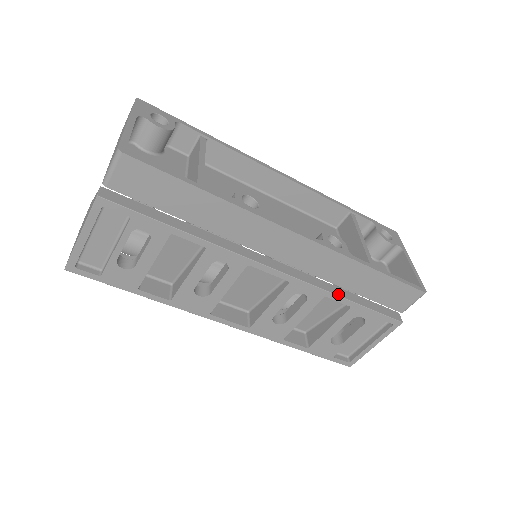
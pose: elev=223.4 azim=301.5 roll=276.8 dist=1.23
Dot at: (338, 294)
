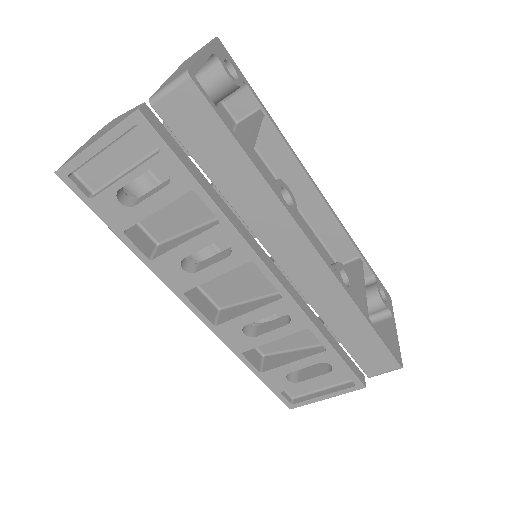
Dot at: (322, 331)
